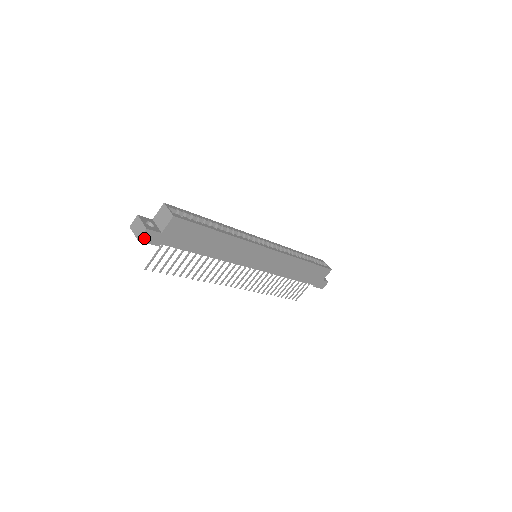
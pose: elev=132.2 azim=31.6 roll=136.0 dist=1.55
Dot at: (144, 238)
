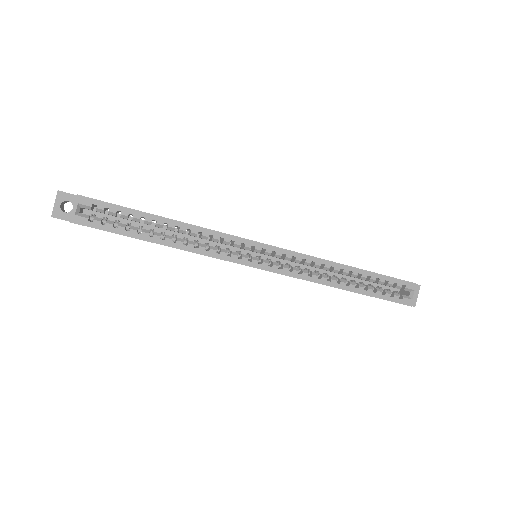
Dot at: occluded
